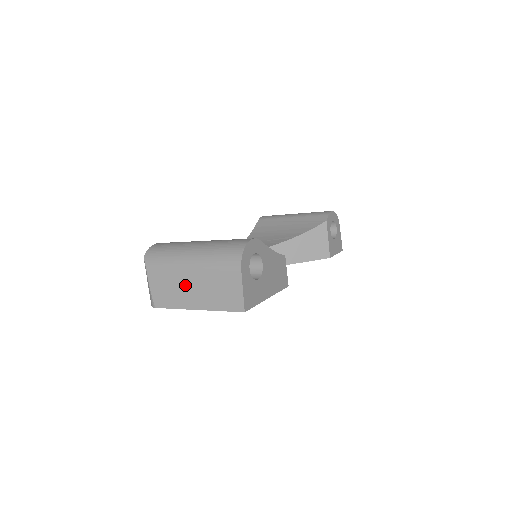
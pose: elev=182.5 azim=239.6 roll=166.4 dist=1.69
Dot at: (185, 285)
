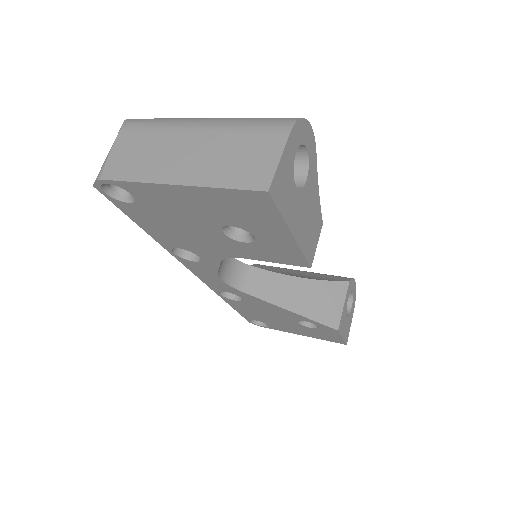
Dot at: (175, 150)
